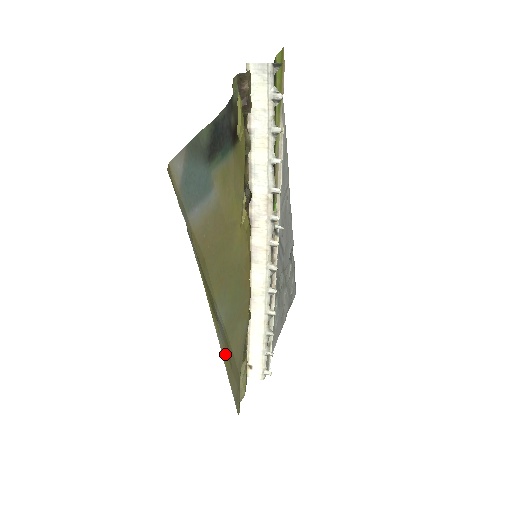
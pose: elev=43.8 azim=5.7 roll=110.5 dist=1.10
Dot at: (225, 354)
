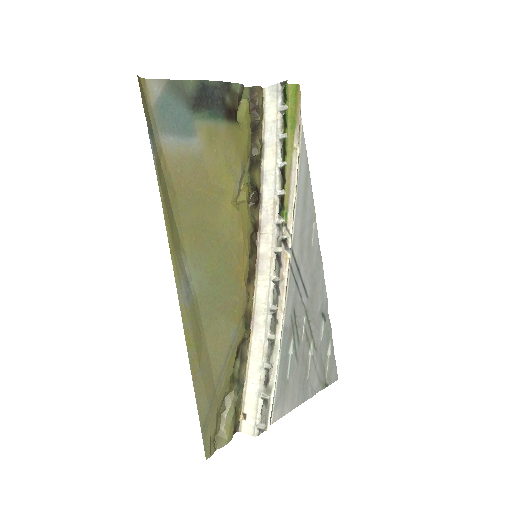
Dot at: (188, 326)
